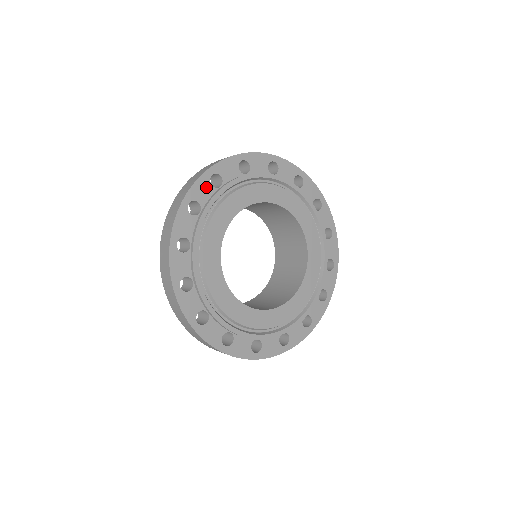
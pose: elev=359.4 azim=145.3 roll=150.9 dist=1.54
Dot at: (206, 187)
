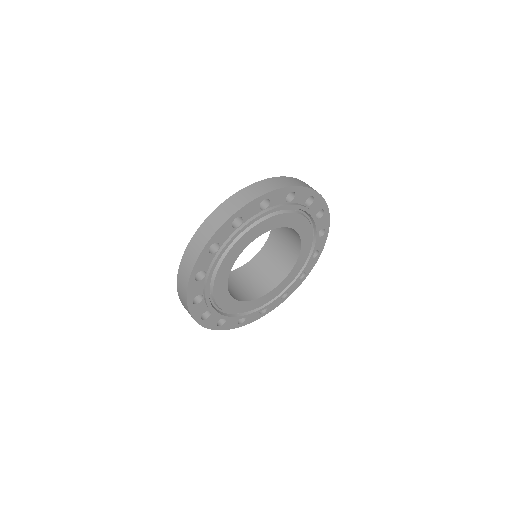
Dot at: (255, 208)
